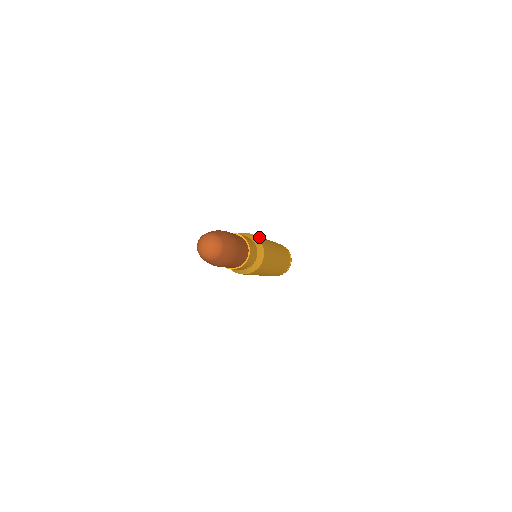
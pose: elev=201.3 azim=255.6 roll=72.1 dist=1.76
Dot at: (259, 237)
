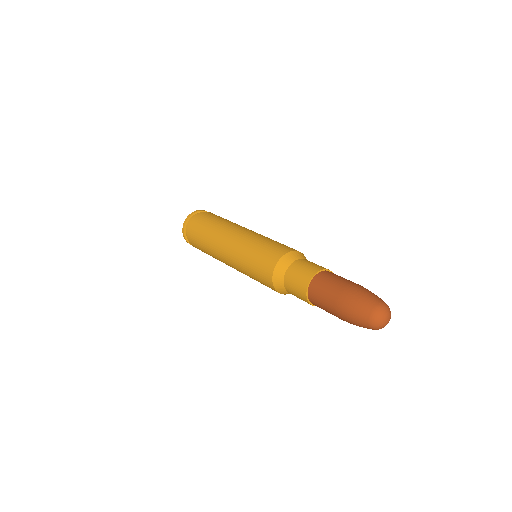
Dot at: occluded
